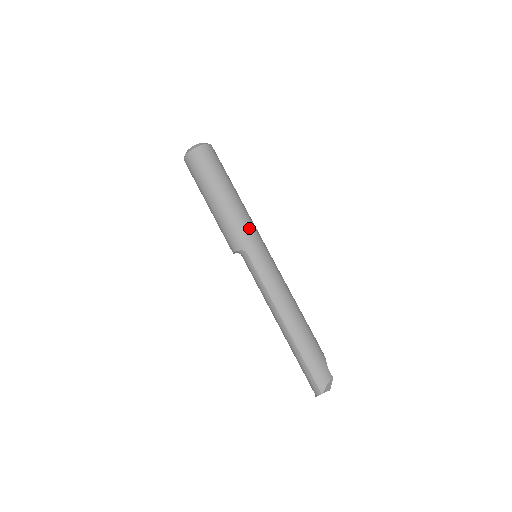
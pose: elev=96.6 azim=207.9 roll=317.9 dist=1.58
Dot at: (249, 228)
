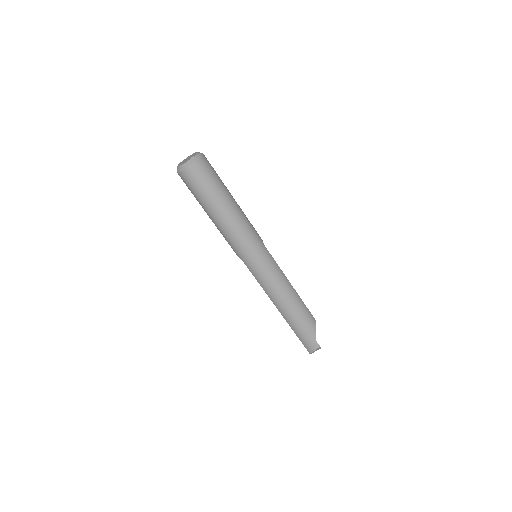
Dot at: (242, 243)
